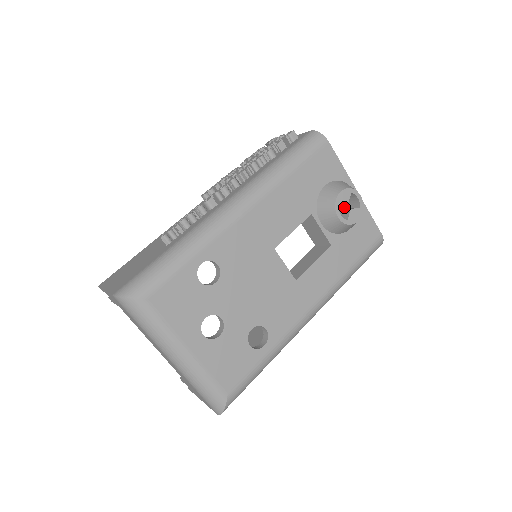
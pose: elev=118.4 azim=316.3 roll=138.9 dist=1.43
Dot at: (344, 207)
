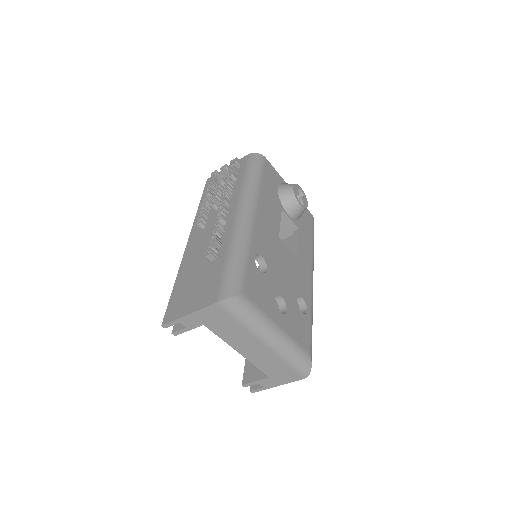
Dot at: occluded
